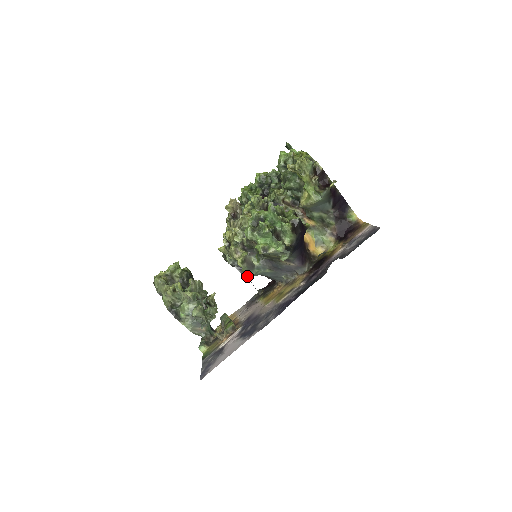
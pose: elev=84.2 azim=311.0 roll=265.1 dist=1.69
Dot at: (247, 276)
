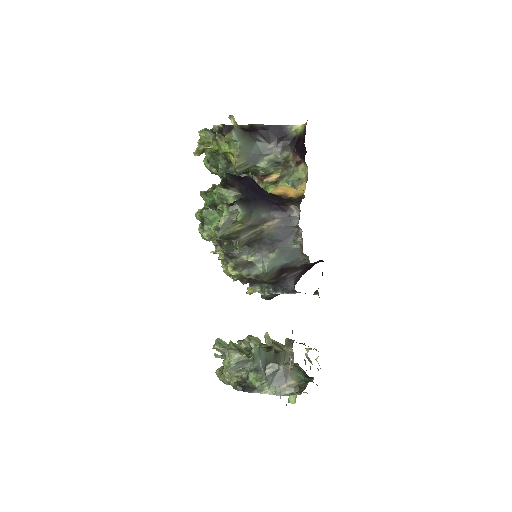
Dot at: (291, 291)
